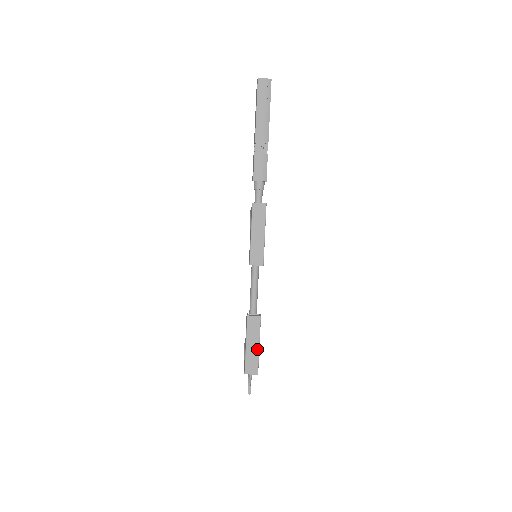
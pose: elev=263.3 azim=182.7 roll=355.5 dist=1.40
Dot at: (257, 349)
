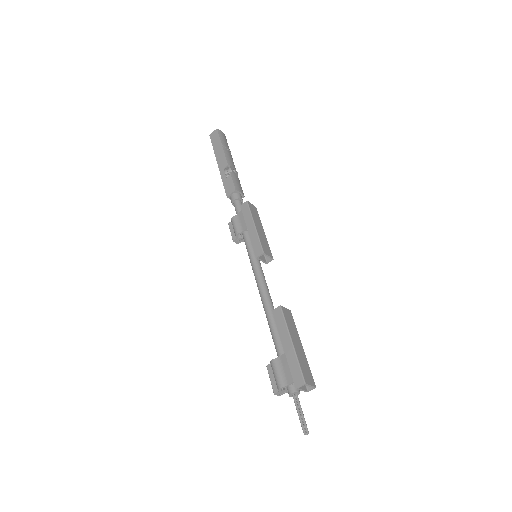
Dot at: (303, 351)
